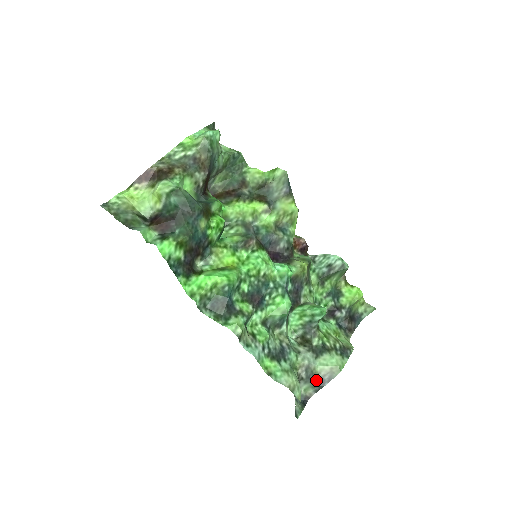
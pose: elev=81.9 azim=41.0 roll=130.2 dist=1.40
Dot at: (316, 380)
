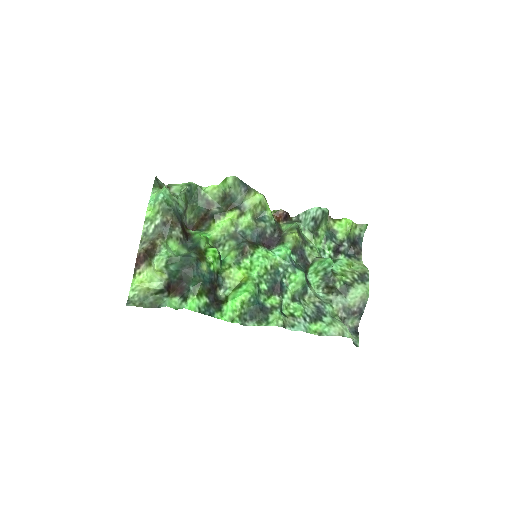
Dot at: (355, 312)
